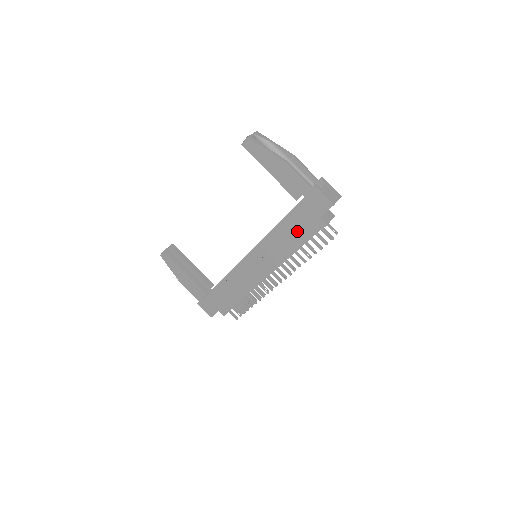
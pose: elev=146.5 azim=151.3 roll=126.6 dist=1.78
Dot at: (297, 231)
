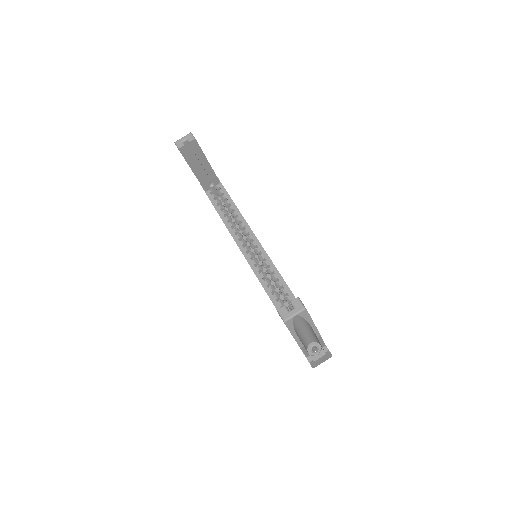
Dot at: occluded
